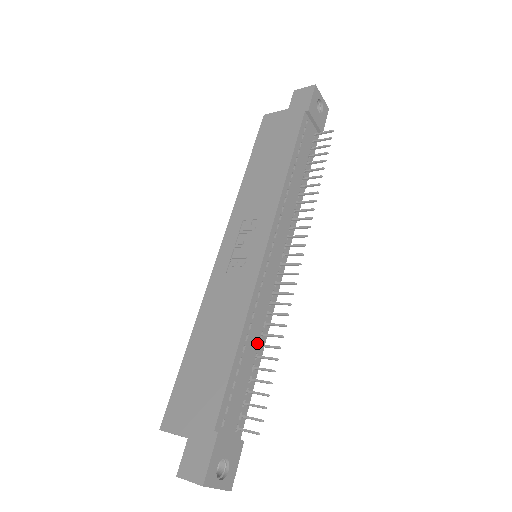
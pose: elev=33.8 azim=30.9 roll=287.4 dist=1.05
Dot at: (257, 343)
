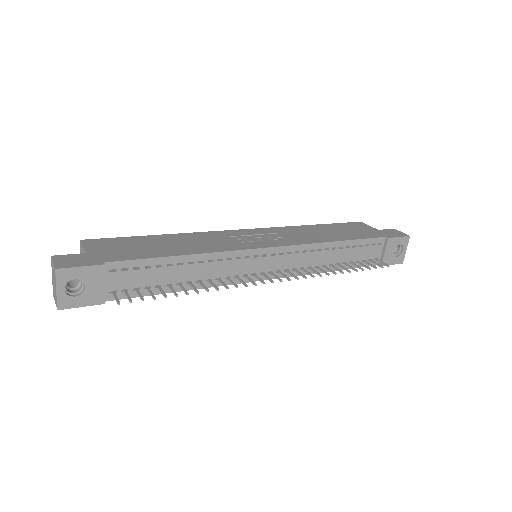
Dot at: (190, 279)
